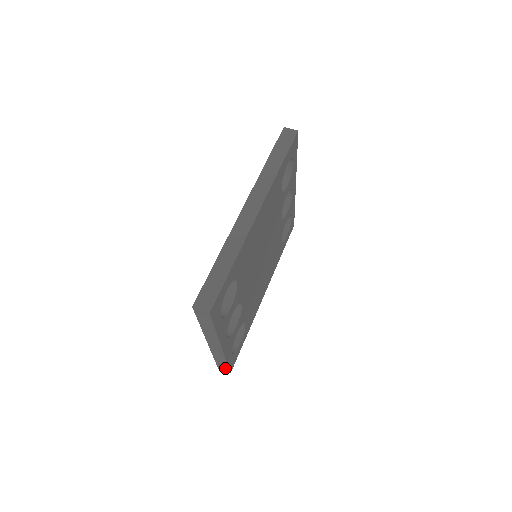
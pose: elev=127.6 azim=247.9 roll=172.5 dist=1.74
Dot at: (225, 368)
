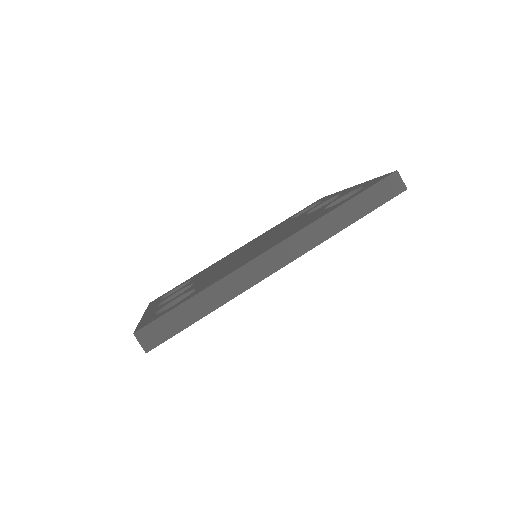
Dot at: occluded
